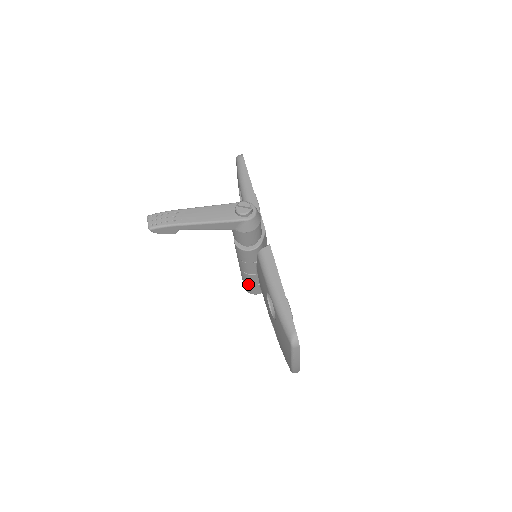
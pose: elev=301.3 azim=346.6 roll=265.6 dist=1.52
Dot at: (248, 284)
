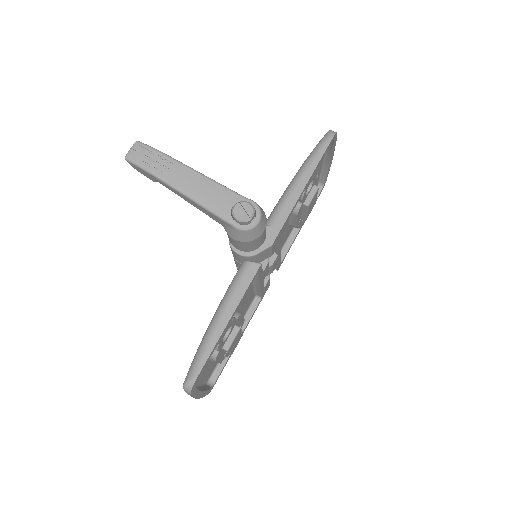
Dot at: occluded
